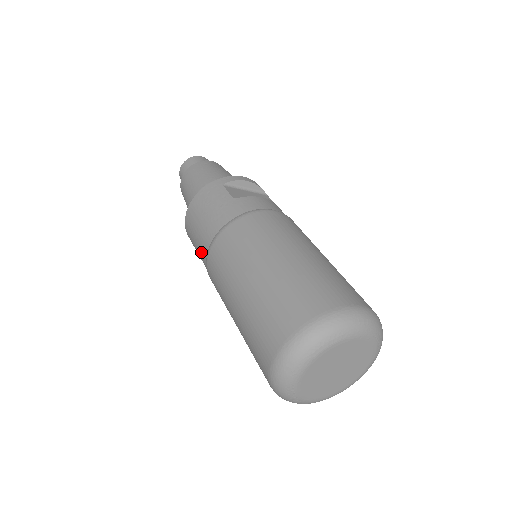
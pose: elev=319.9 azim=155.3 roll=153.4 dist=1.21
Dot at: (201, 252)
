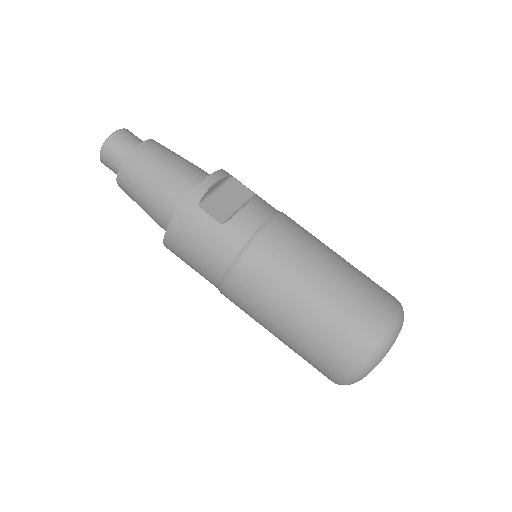
Dot at: (206, 278)
